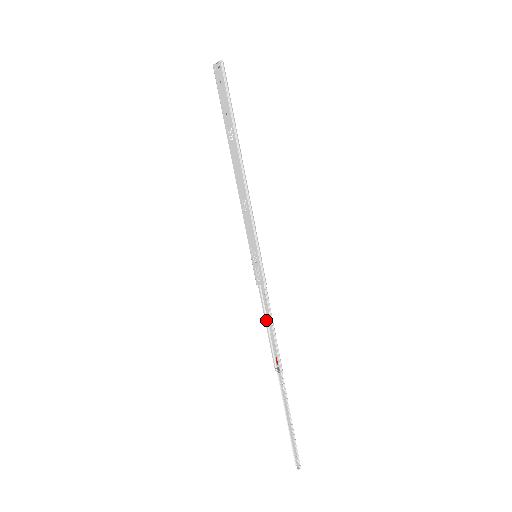
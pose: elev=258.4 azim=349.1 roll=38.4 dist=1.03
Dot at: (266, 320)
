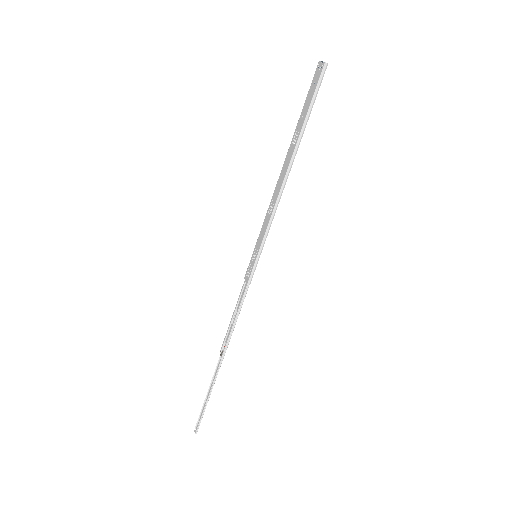
Dot at: (235, 311)
